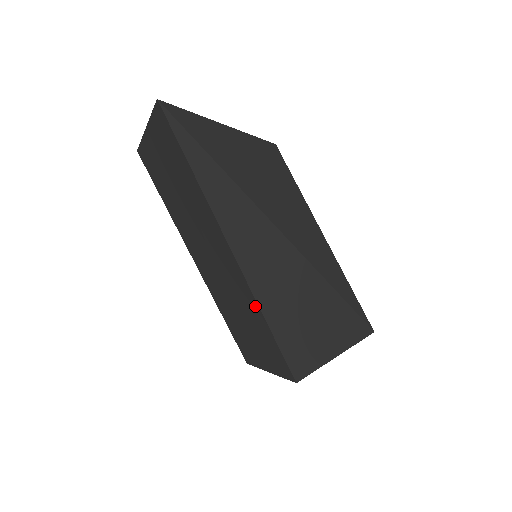
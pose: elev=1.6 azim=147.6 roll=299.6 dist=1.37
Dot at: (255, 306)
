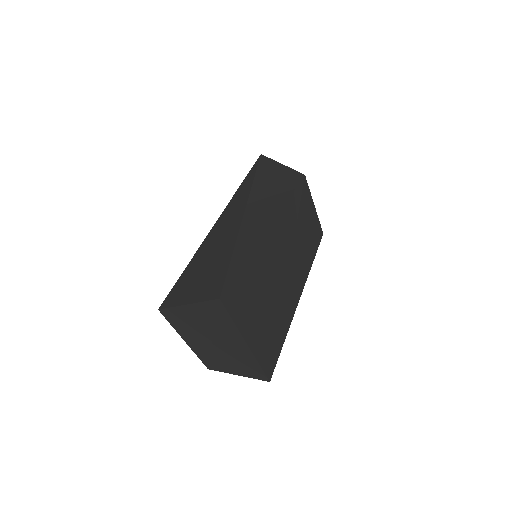
Dot at: occluded
